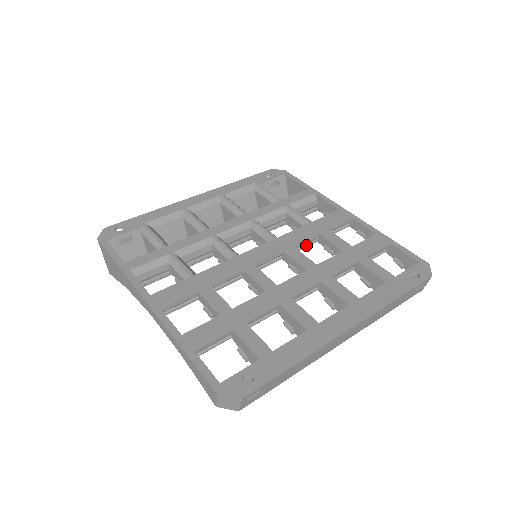
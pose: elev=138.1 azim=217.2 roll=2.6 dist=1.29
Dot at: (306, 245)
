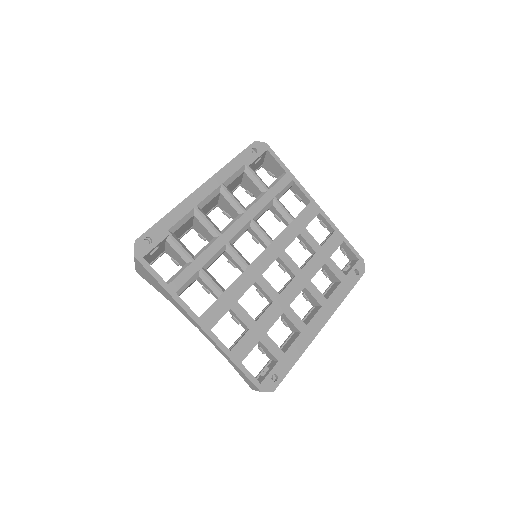
Dot at: occluded
